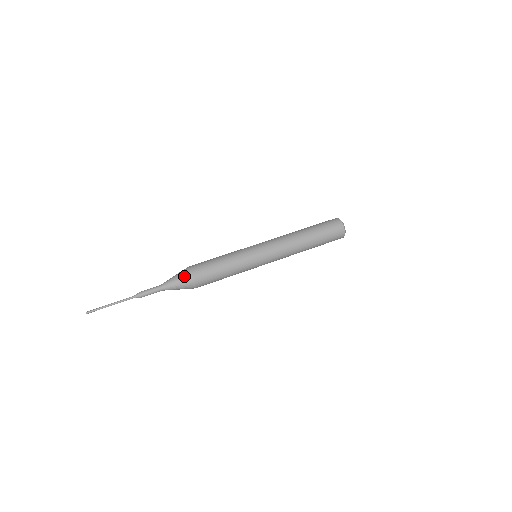
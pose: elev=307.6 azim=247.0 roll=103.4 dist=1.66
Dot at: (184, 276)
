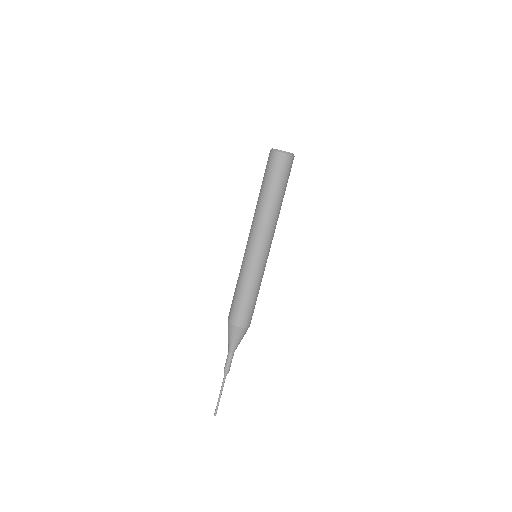
Dot at: (234, 333)
